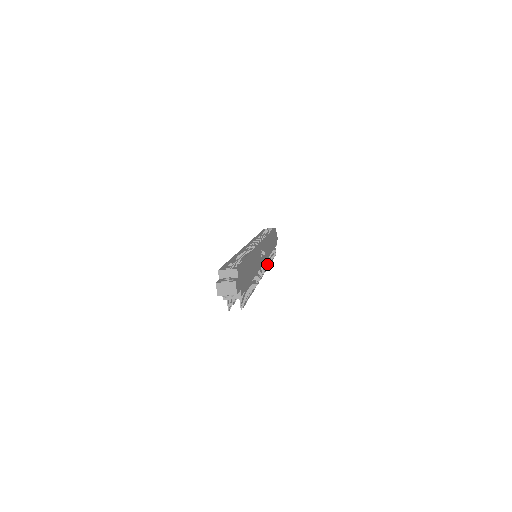
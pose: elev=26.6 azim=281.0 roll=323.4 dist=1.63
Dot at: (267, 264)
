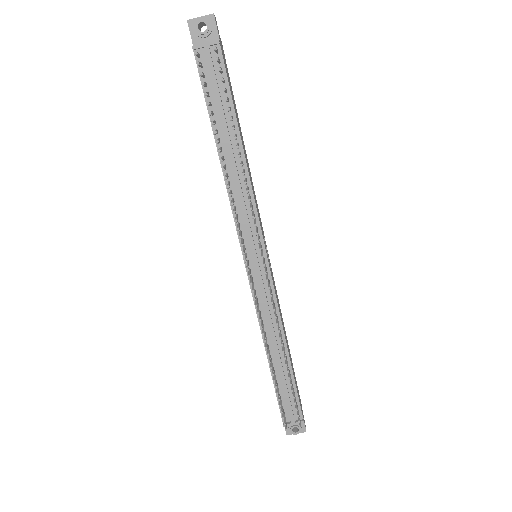
Dot at: (276, 315)
